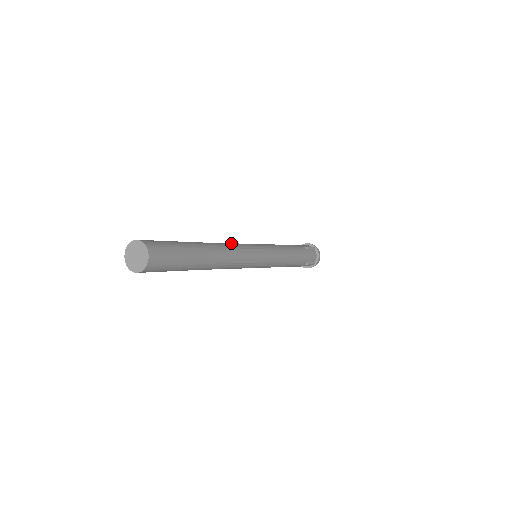
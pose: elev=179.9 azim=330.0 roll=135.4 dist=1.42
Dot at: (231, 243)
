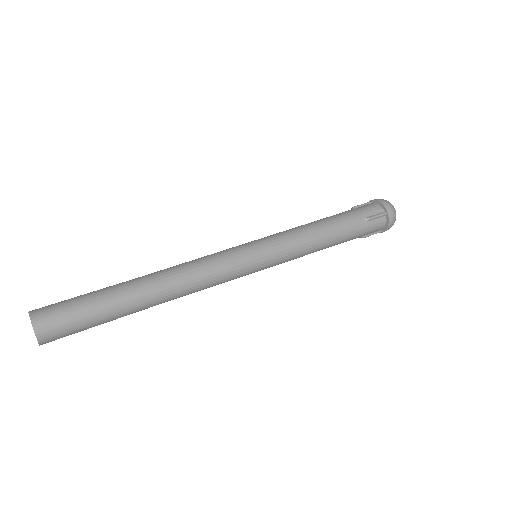
Dot at: (201, 264)
